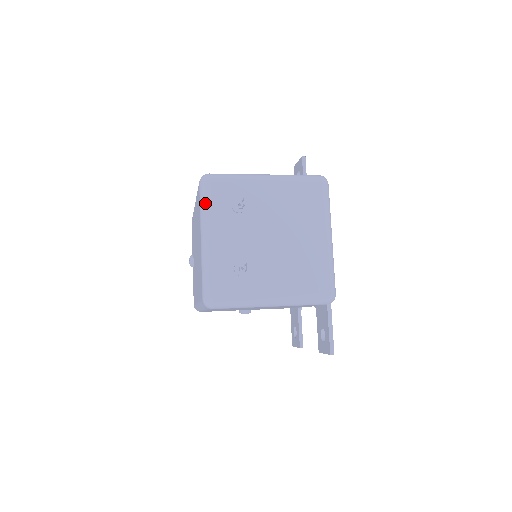
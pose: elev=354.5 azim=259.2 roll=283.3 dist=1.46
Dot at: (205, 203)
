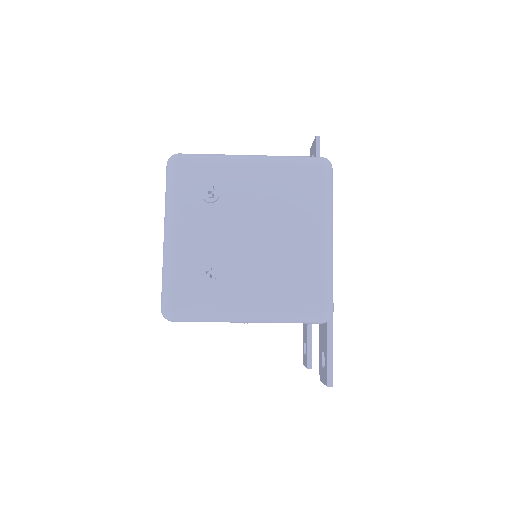
Dot at: (169, 190)
